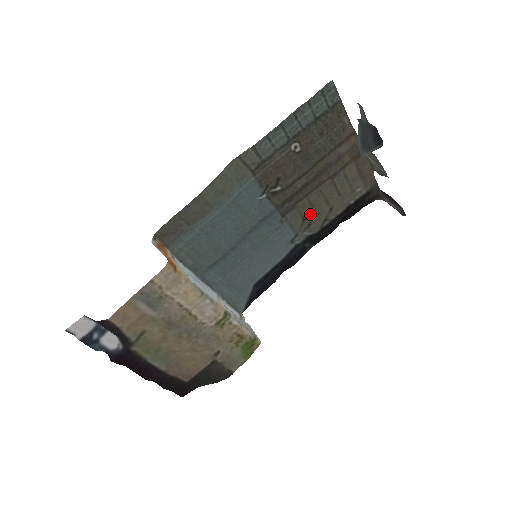
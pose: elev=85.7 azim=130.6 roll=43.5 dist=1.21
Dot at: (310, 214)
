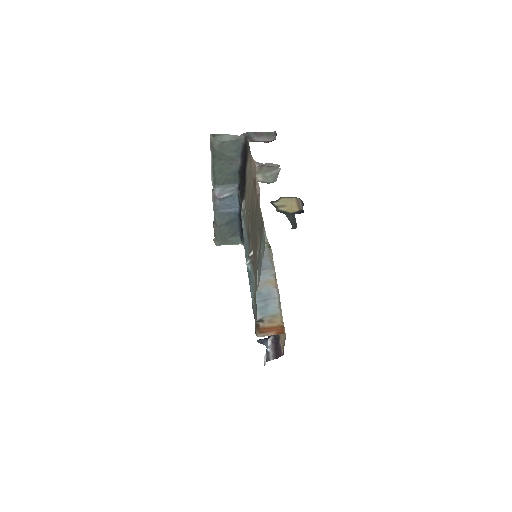
Dot at: (246, 211)
